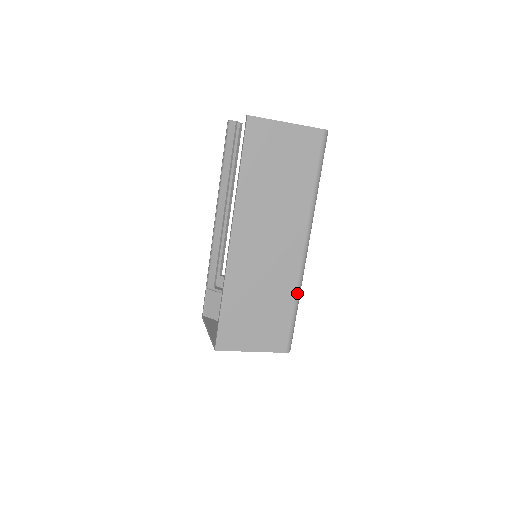
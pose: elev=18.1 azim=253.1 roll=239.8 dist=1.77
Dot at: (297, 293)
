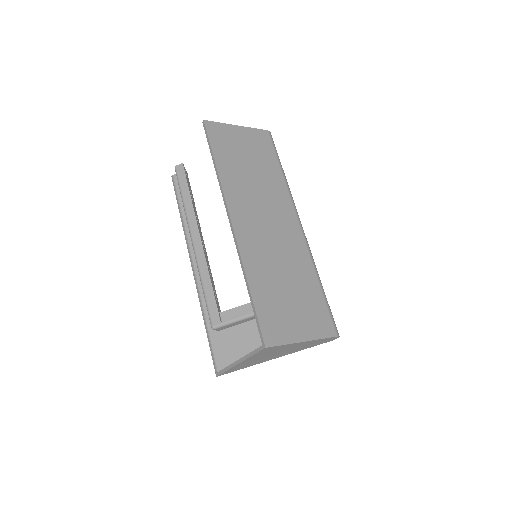
Dot at: (315, 269)
